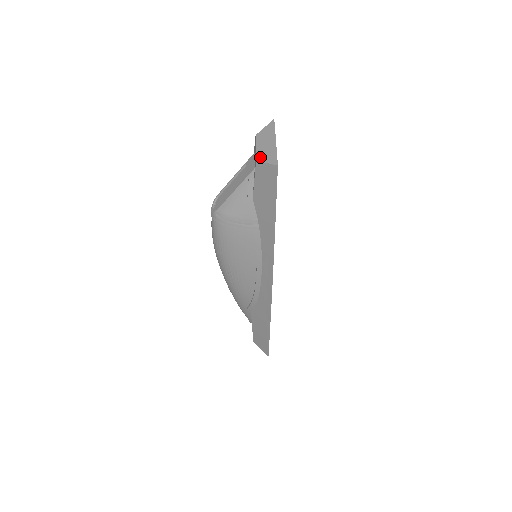
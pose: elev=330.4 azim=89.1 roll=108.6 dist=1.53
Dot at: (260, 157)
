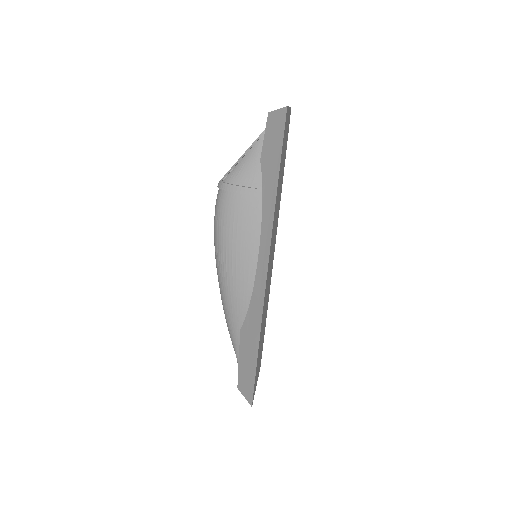
Dot at: (272, 111)
